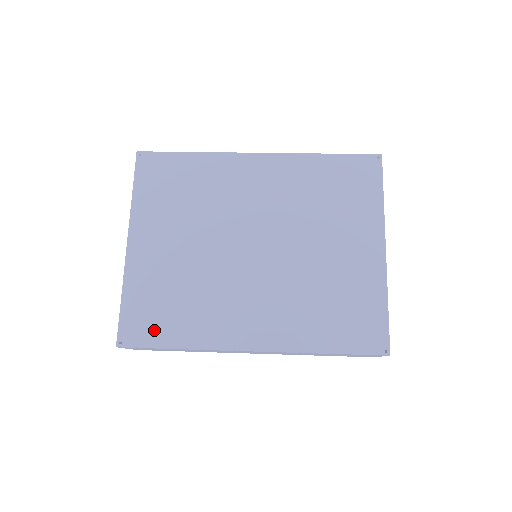
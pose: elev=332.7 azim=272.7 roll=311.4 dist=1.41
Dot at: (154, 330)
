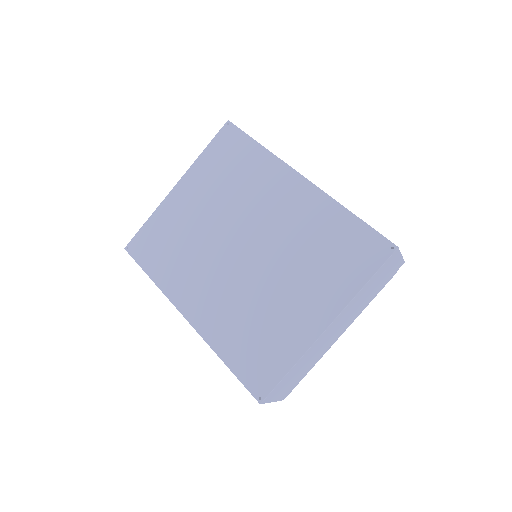
Dot at: (148, 255)
